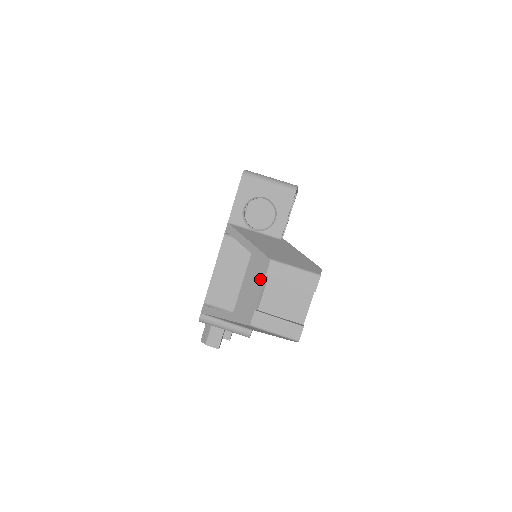
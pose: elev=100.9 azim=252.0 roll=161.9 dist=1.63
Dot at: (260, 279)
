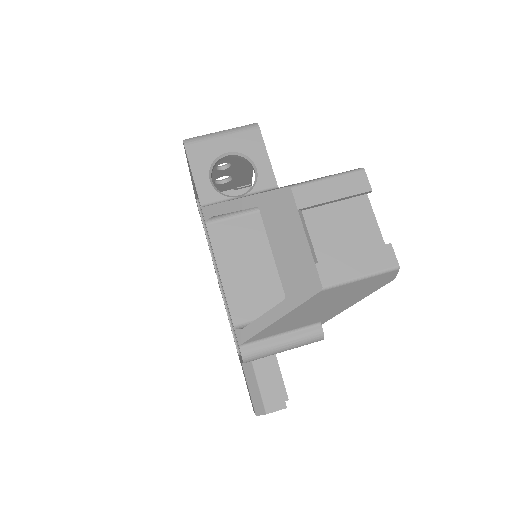
Dot at: (293, 221)
